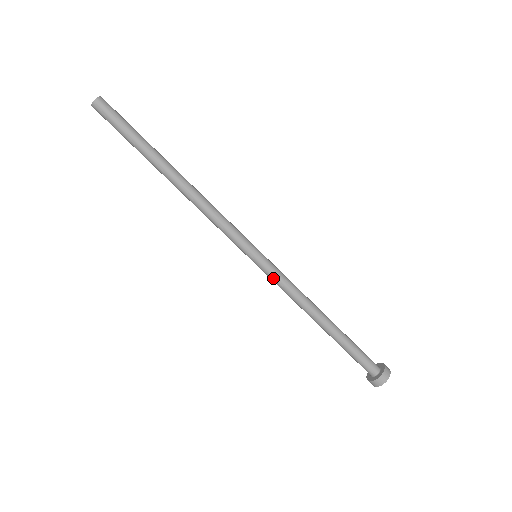
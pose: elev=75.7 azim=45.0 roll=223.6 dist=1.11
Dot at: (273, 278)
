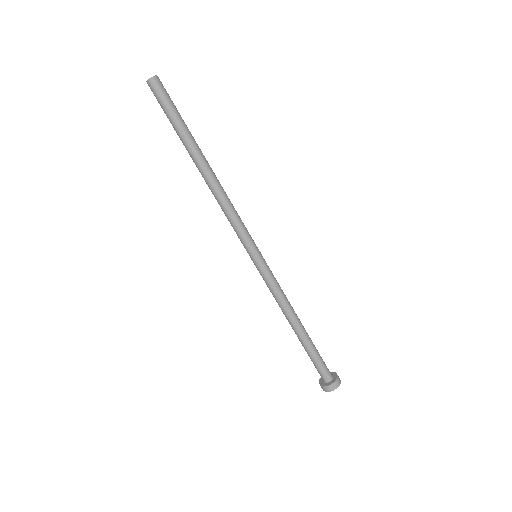
Dot at: (263, 279)
